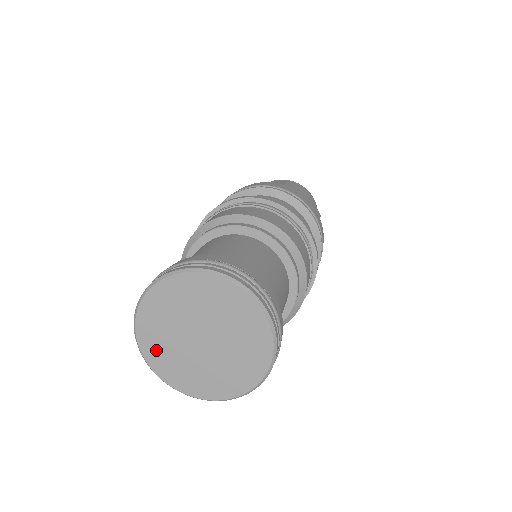
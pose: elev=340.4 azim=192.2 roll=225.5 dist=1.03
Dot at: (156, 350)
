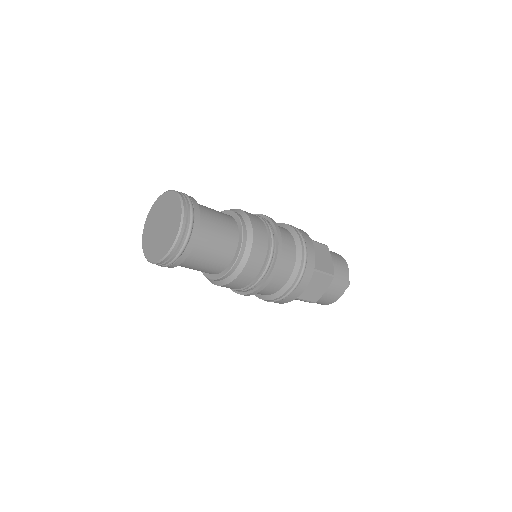
Dot at: (148, 228)
